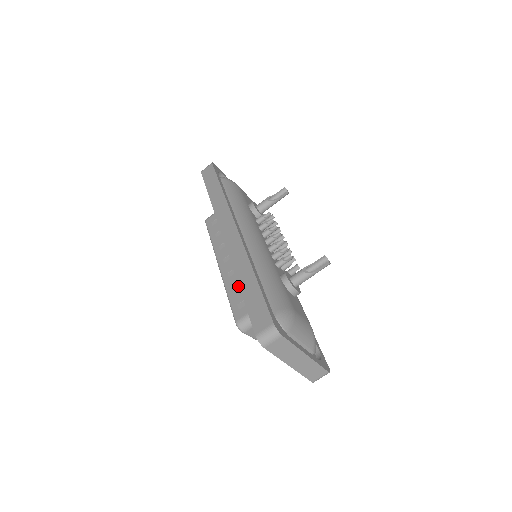
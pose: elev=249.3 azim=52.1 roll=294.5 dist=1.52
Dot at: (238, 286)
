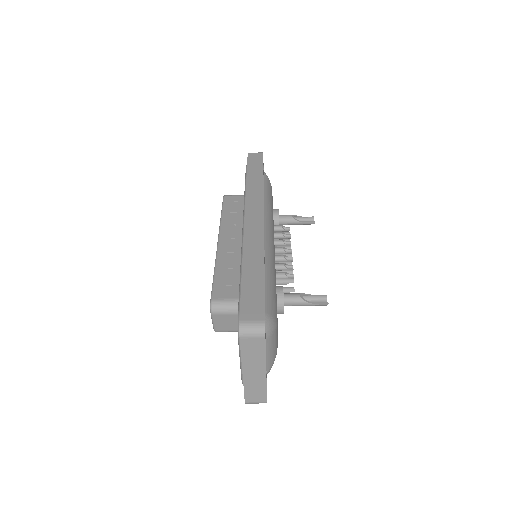
Dot at: (230, 269)
